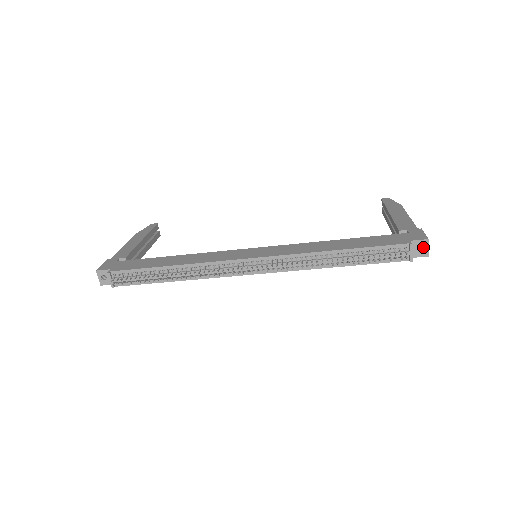
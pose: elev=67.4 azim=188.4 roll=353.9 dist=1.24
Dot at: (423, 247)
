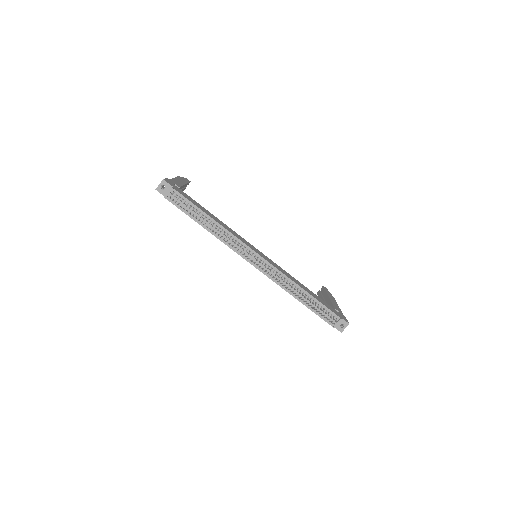
Dot at: (343, 326)
